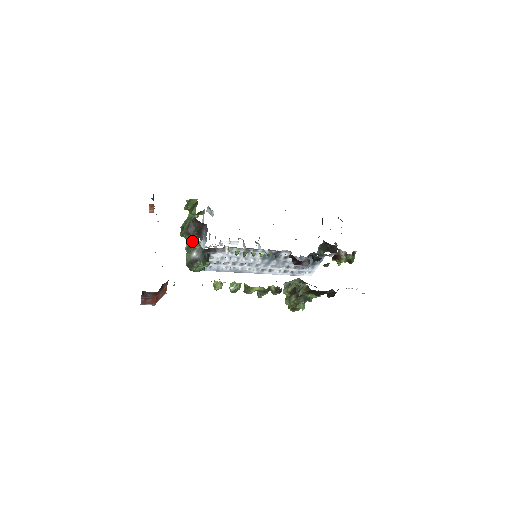
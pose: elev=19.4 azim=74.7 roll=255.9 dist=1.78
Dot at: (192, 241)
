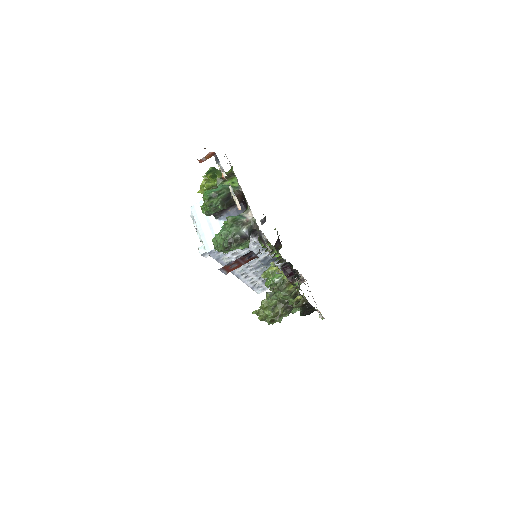
Dot at: (237, 215)
